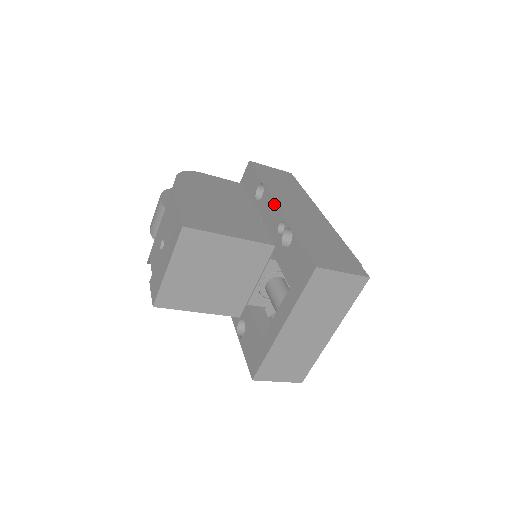
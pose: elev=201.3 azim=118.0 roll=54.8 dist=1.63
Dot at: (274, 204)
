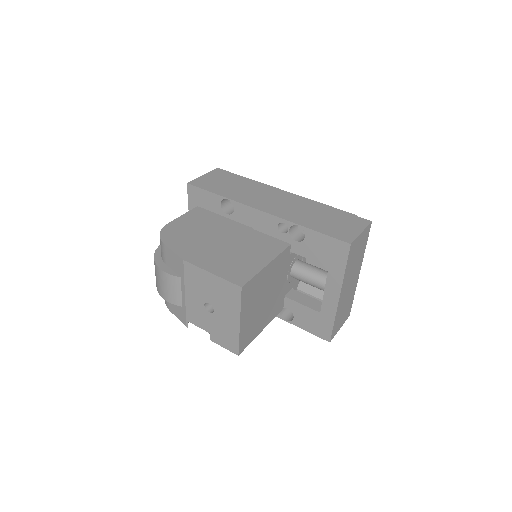
Dot at: (258, 212)
